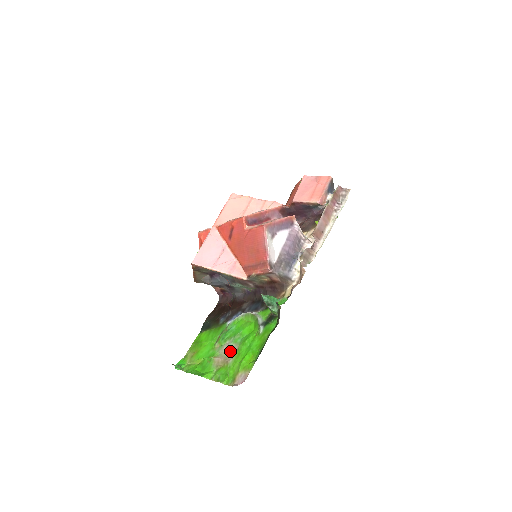
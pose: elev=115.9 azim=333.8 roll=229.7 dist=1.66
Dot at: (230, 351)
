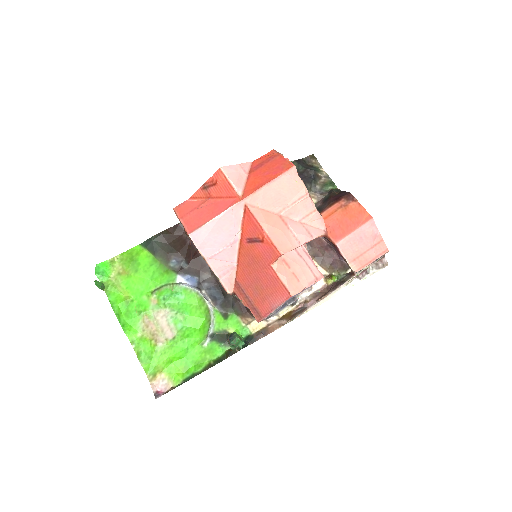
Dot at: (165, 329)
